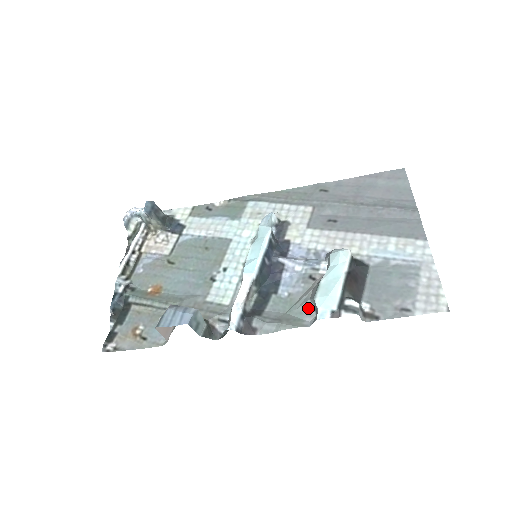
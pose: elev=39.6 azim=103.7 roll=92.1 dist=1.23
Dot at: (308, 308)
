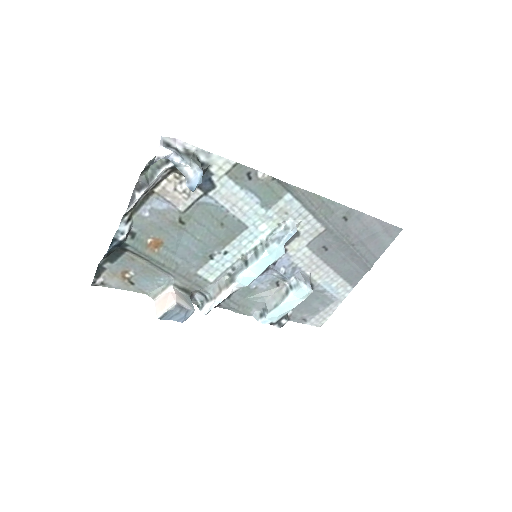
Dot at: (260, 305)
